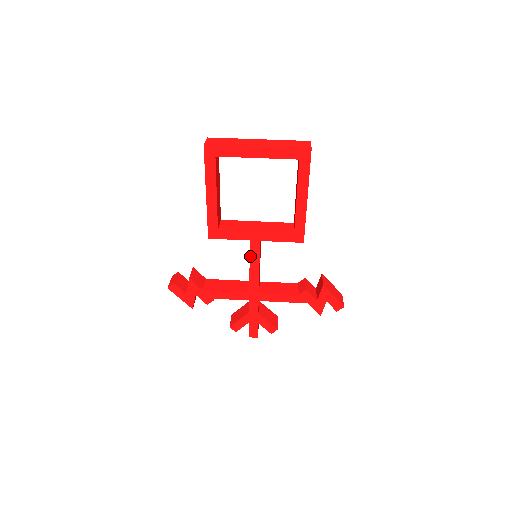
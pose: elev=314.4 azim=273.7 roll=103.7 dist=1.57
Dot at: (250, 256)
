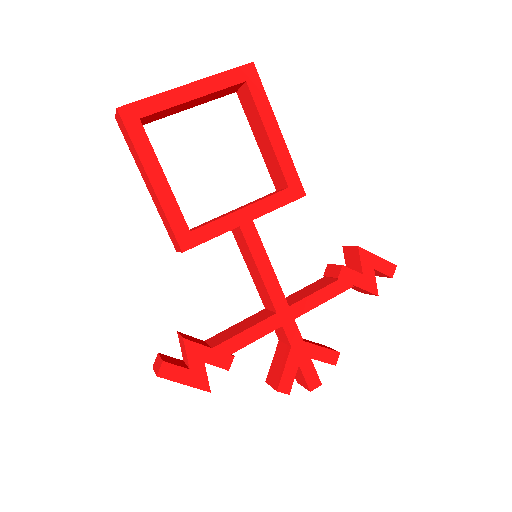
Dot at: (251, 251)
